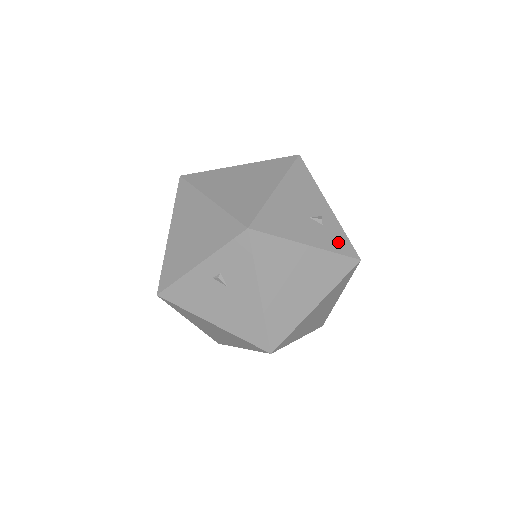
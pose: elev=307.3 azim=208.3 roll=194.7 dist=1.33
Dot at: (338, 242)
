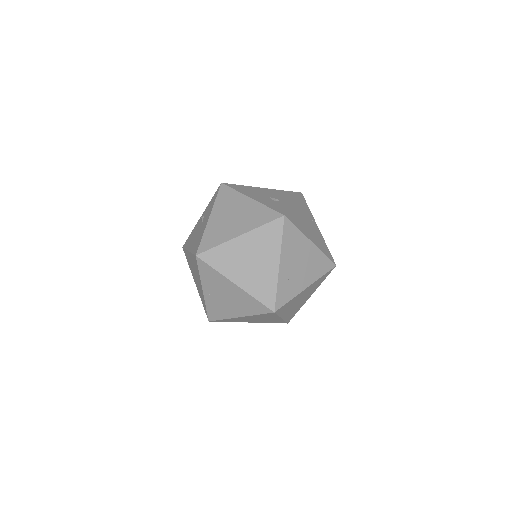
Dot at: (277, 207)
